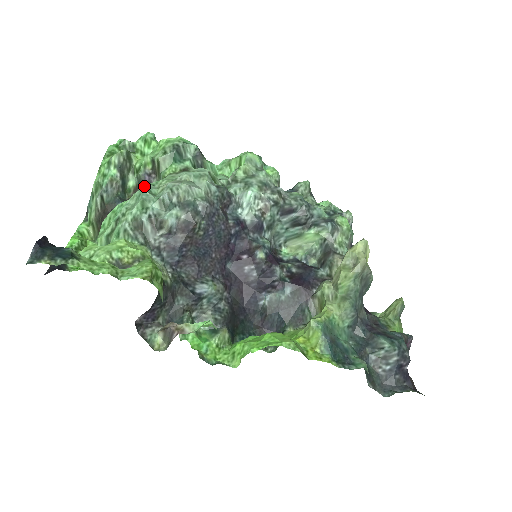
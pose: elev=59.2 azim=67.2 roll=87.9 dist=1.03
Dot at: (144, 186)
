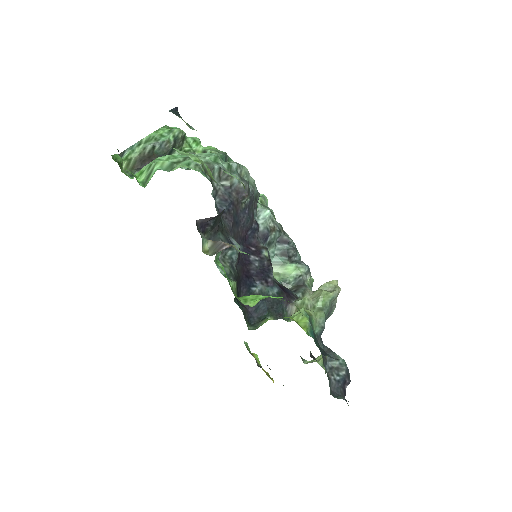
Dot at: occluded
